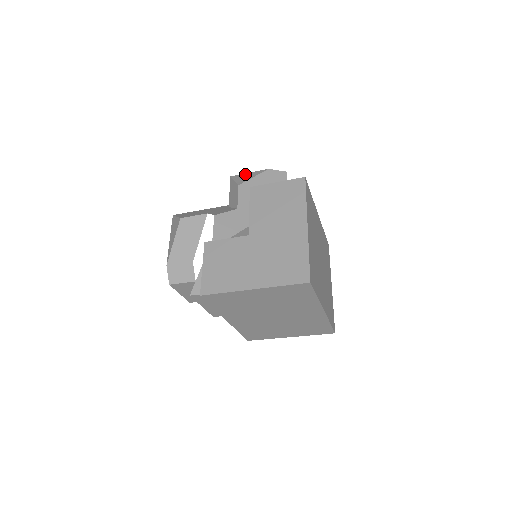
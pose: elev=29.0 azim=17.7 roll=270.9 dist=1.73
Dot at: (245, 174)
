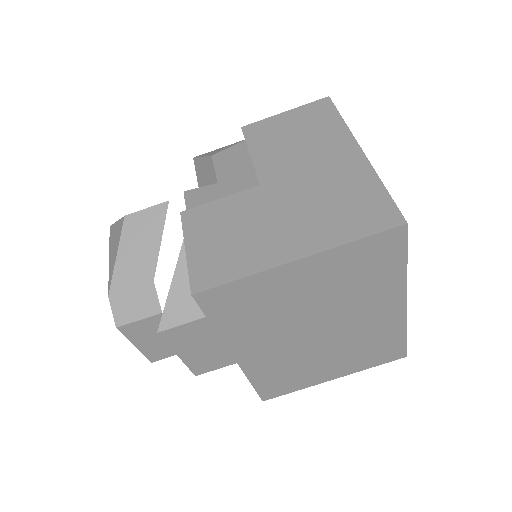
Dot at: occluded
